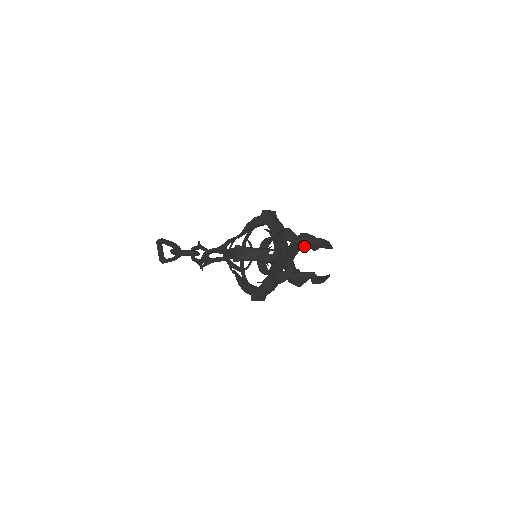
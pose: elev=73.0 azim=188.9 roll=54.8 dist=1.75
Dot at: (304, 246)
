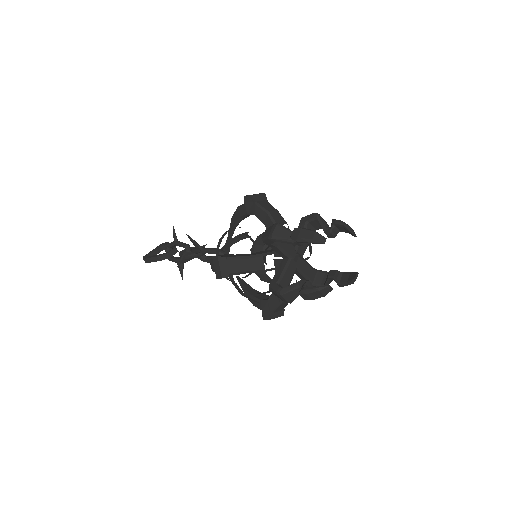
Dot at: (317, 283)
